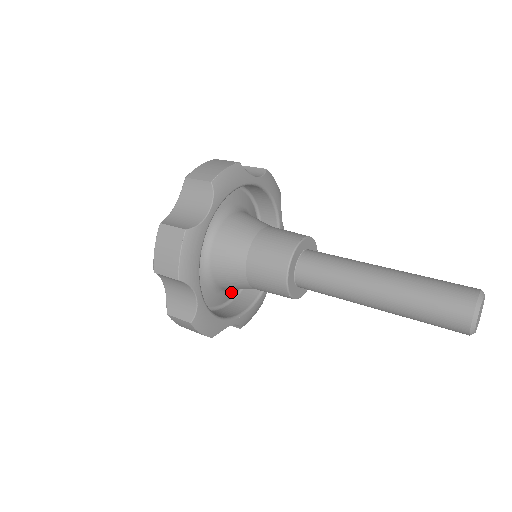
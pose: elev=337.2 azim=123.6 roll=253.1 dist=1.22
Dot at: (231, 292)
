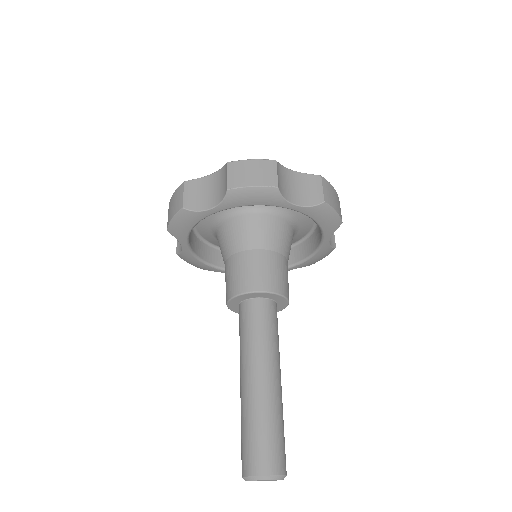
Dot at: (293, 239)
